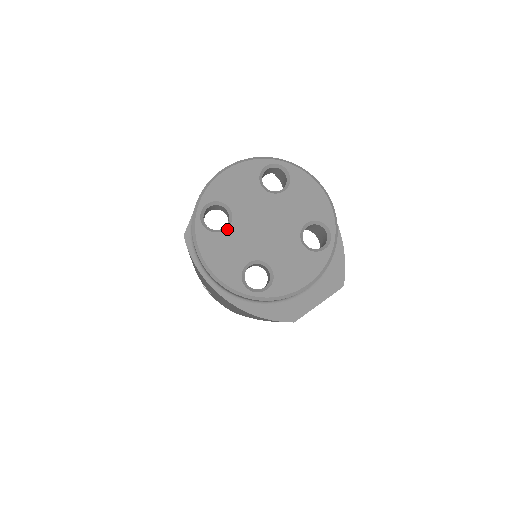
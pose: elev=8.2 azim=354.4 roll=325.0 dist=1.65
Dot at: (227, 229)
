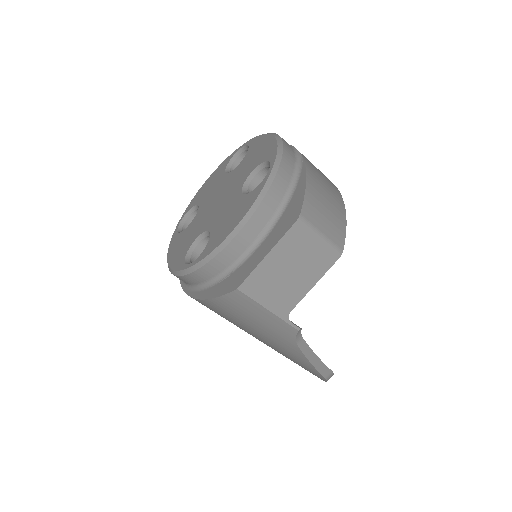
Dot at: (191, 223)
